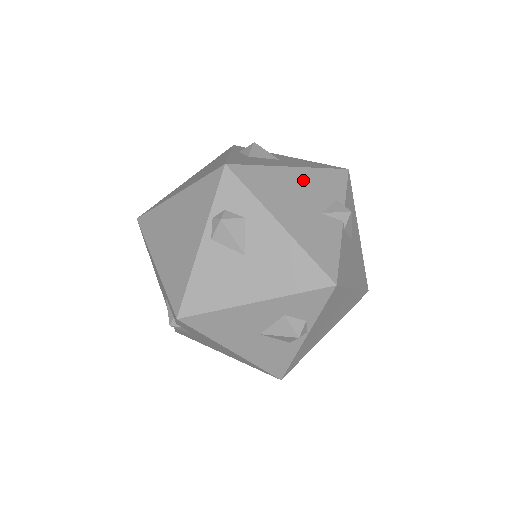
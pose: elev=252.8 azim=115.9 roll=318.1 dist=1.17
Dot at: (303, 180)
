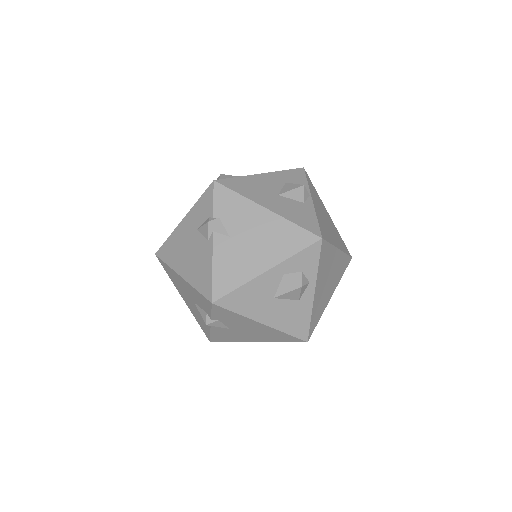
Dot at: occluded
